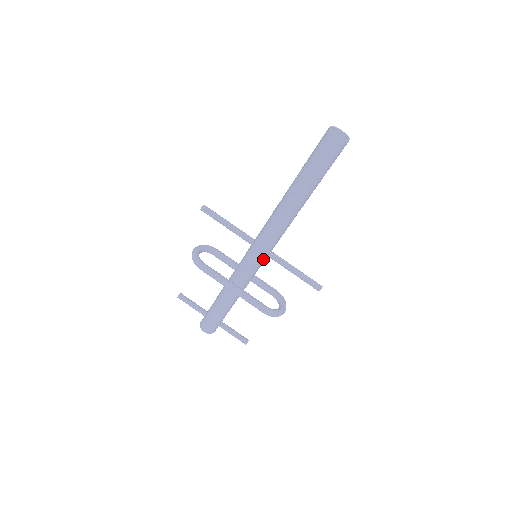
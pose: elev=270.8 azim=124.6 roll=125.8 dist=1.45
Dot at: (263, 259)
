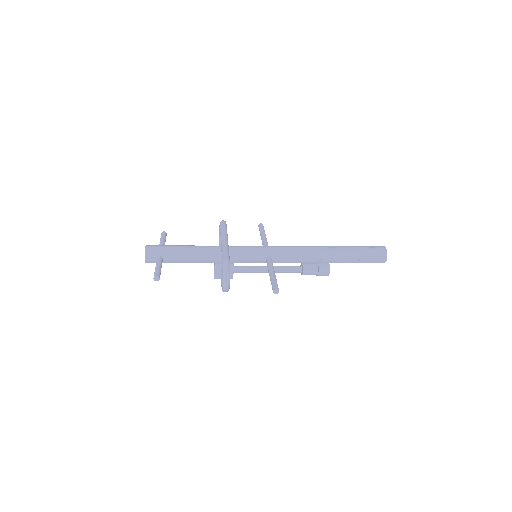
Dot at: (263, 254)
